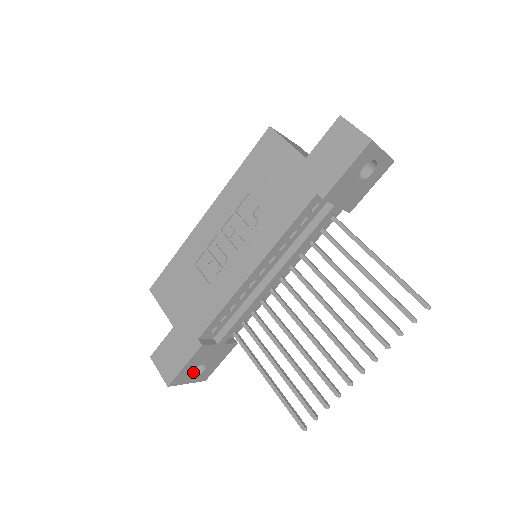
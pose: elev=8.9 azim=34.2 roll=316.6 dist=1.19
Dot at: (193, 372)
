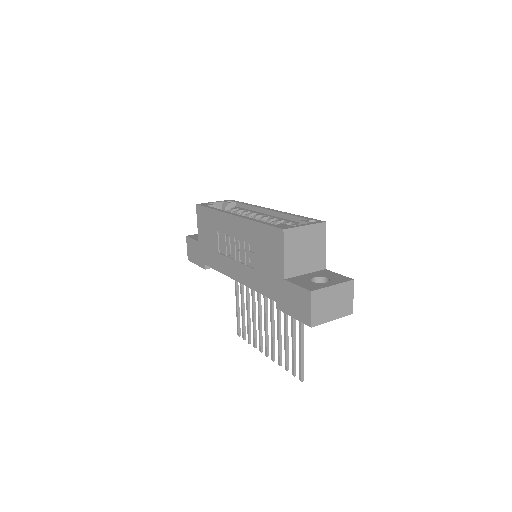
Dot at: occluded
